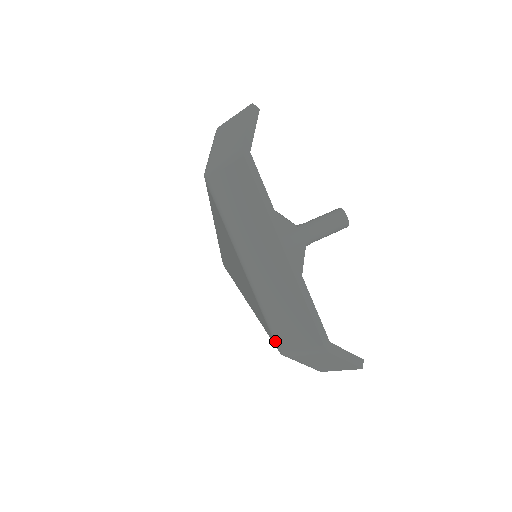
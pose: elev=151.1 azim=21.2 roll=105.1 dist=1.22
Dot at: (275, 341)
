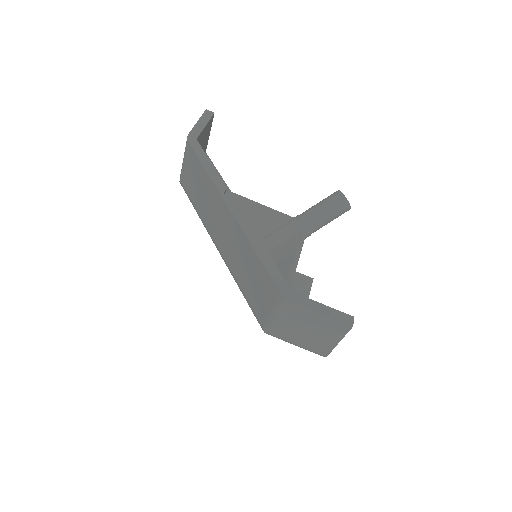
Dot at: occluded
